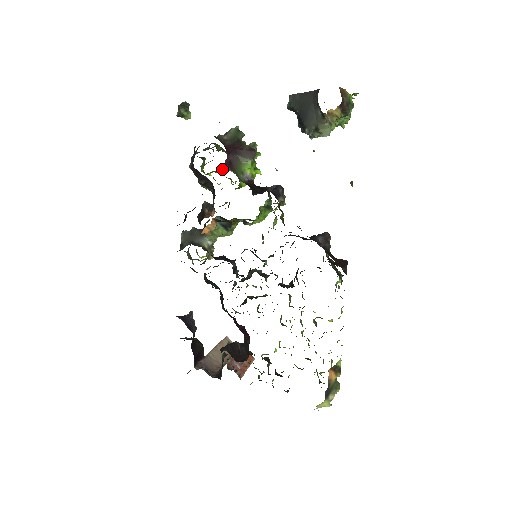
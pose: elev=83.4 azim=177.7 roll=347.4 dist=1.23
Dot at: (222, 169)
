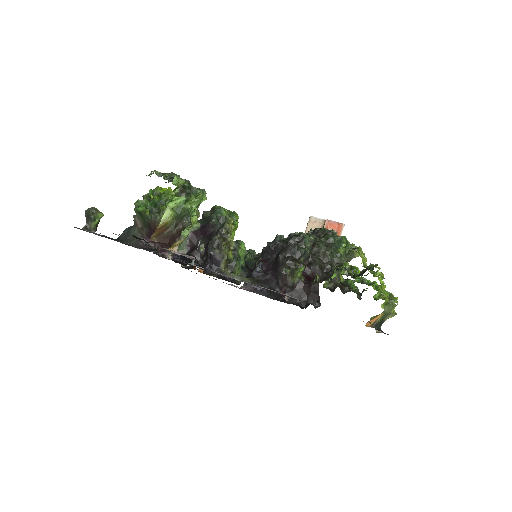
Dot at: occluded
